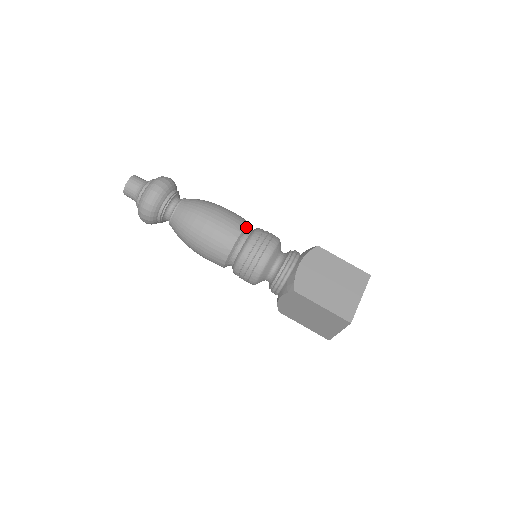
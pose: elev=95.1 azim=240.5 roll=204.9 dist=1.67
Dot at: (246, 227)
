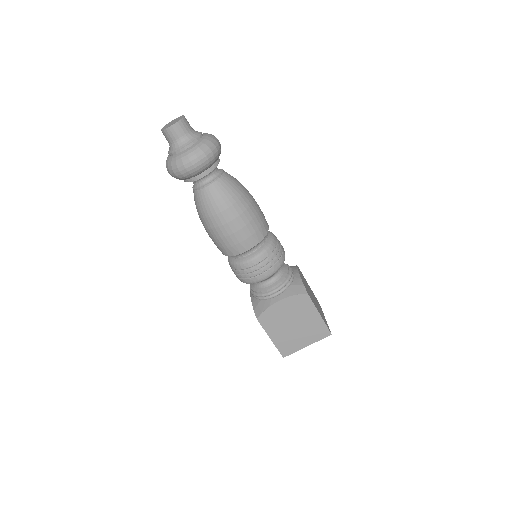
Dot at: (257, 244)
